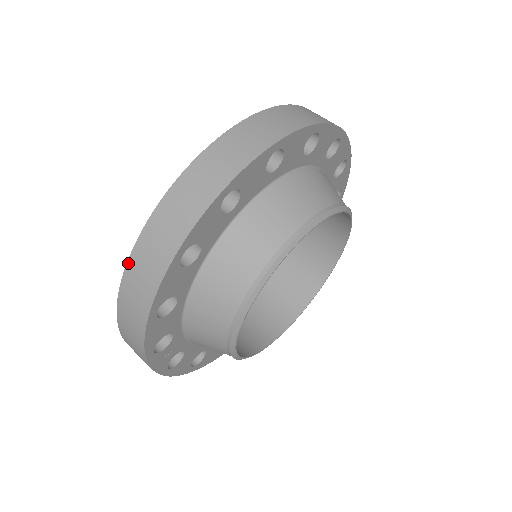
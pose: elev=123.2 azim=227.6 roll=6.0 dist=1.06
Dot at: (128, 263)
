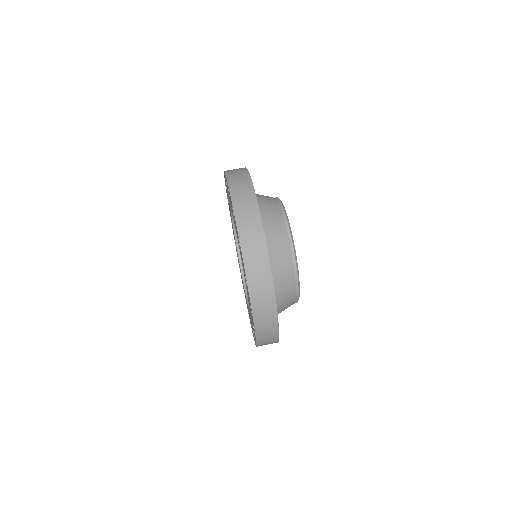
Dot at: (251, 303)
